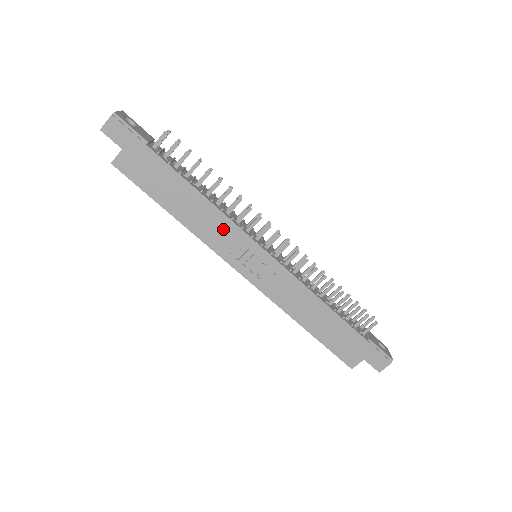
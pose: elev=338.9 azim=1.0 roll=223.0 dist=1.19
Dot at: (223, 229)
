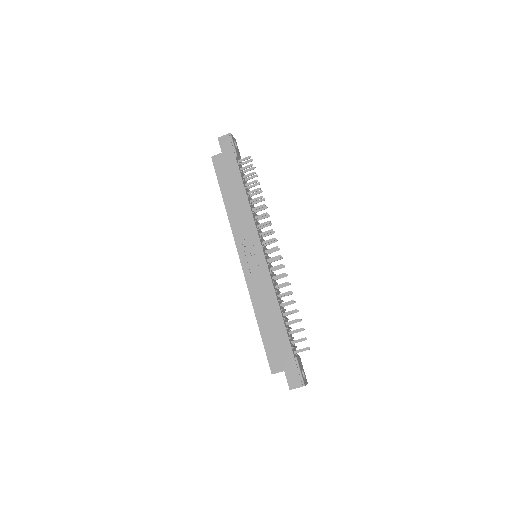
Dot at: (246, 224)
